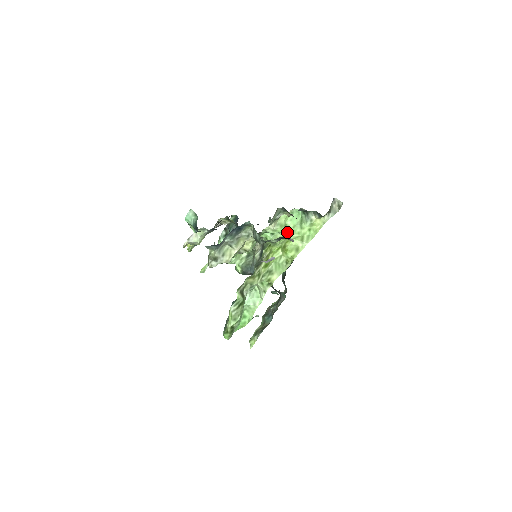
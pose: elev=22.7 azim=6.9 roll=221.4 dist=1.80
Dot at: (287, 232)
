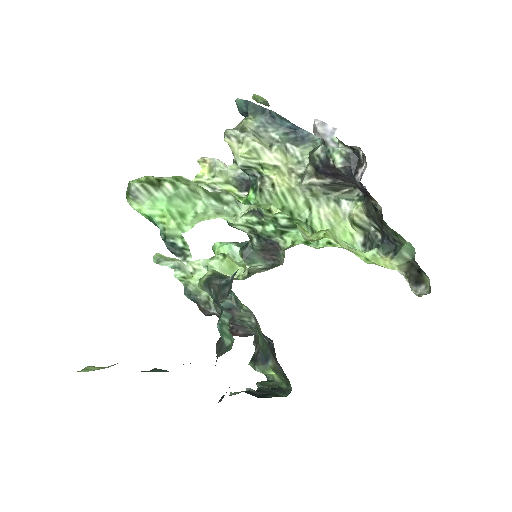
Dot at: (332, 246)
